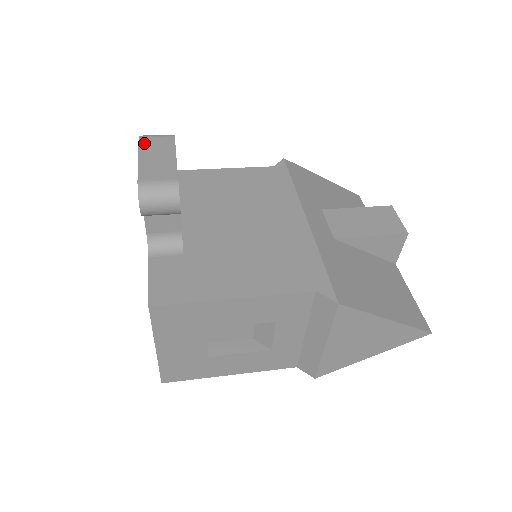
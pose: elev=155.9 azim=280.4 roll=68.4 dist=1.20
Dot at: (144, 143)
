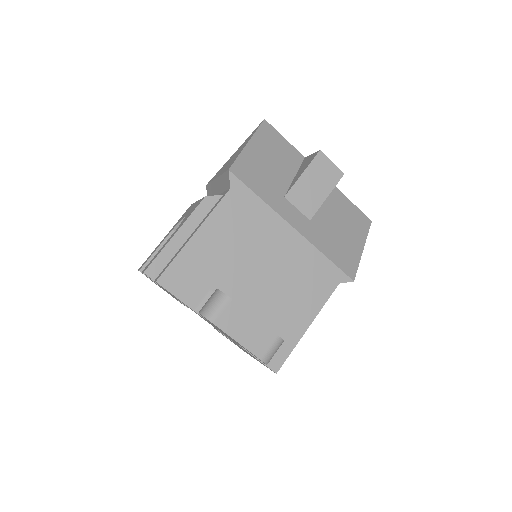
Dot at: (223, 326)
